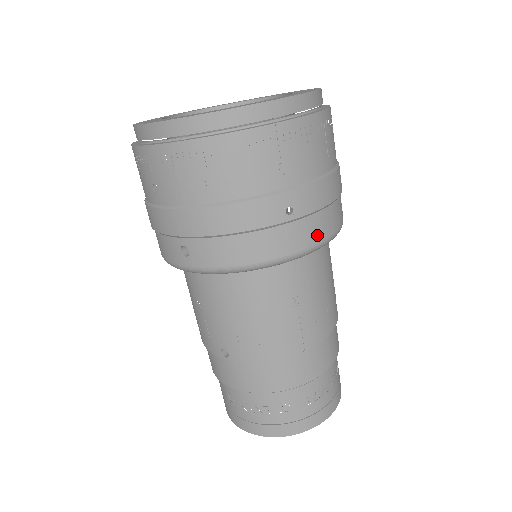
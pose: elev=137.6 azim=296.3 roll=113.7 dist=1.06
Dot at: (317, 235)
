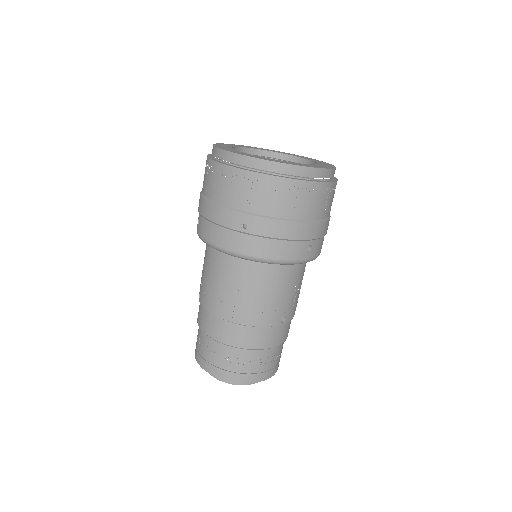
Dot at: (261, 252)
